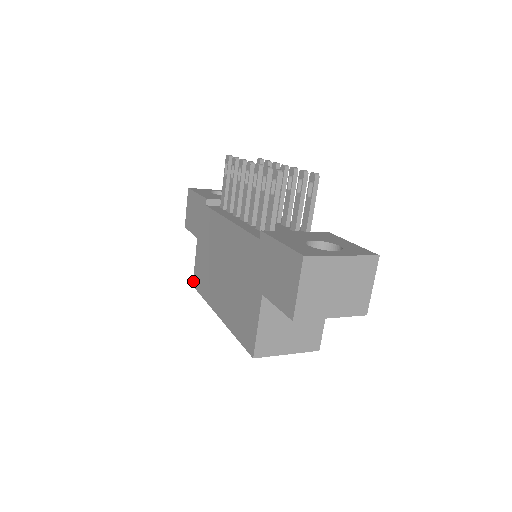
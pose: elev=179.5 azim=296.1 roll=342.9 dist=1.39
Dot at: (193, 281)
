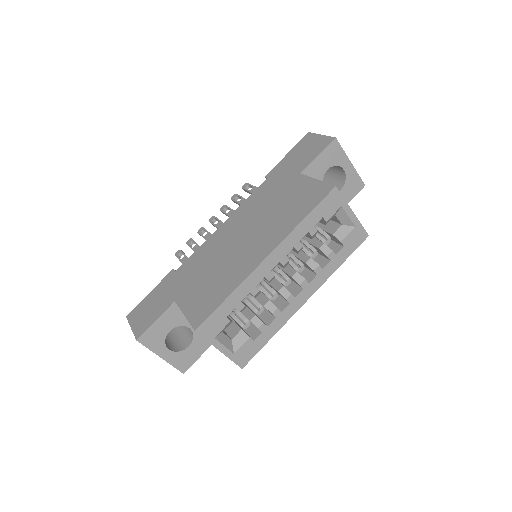
Dot at: (193, 326)
